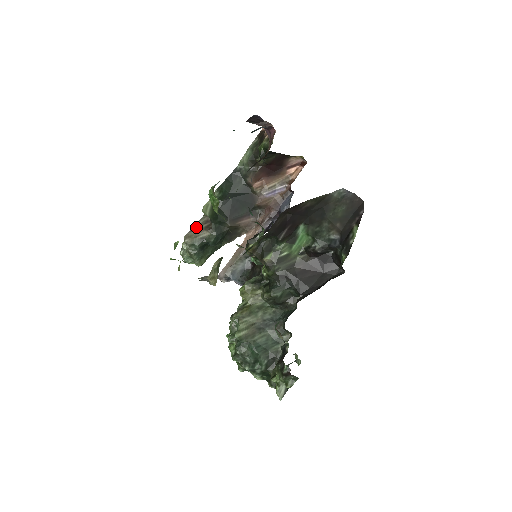
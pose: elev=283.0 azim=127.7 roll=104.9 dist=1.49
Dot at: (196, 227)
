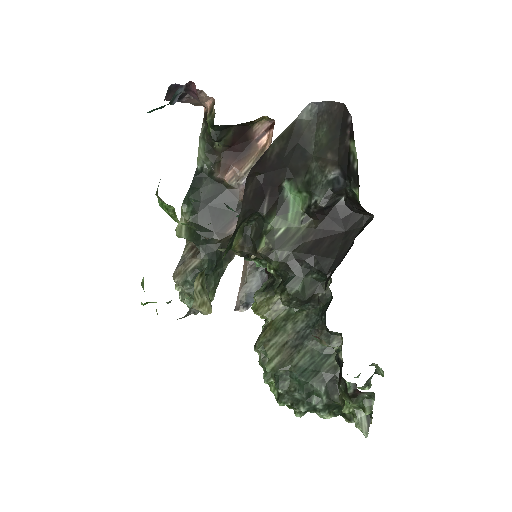
Dot at: (182, 260)
